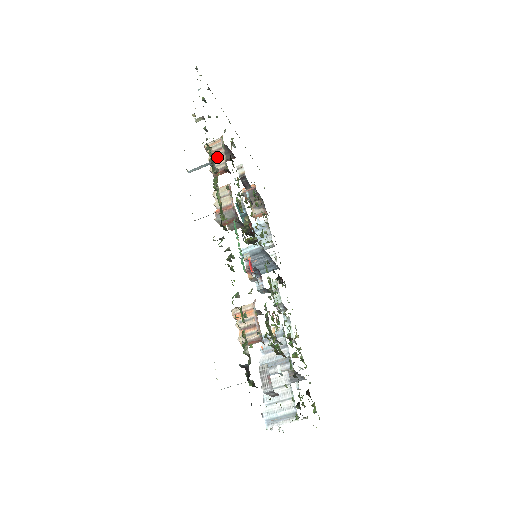
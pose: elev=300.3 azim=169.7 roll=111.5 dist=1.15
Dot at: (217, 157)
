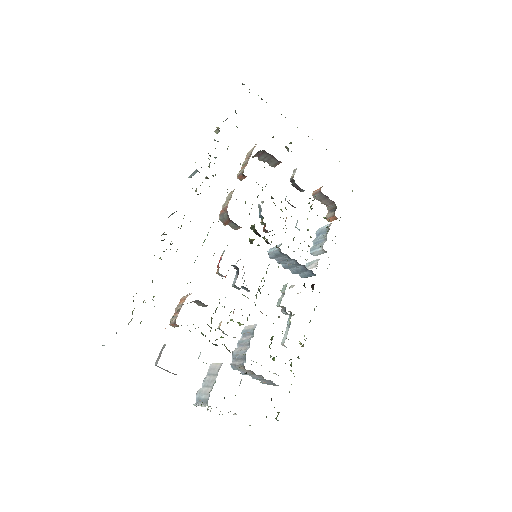
Dot at: (245, 163)
